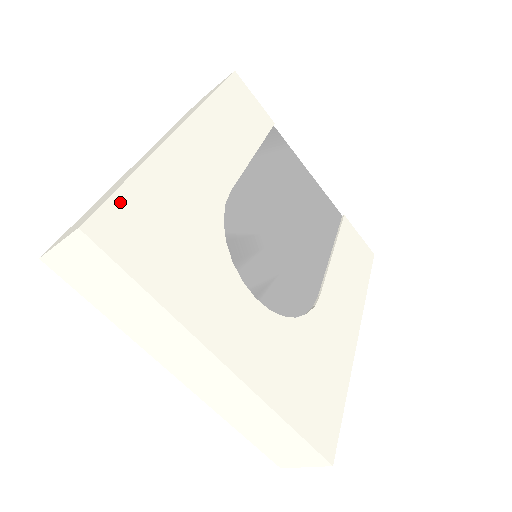
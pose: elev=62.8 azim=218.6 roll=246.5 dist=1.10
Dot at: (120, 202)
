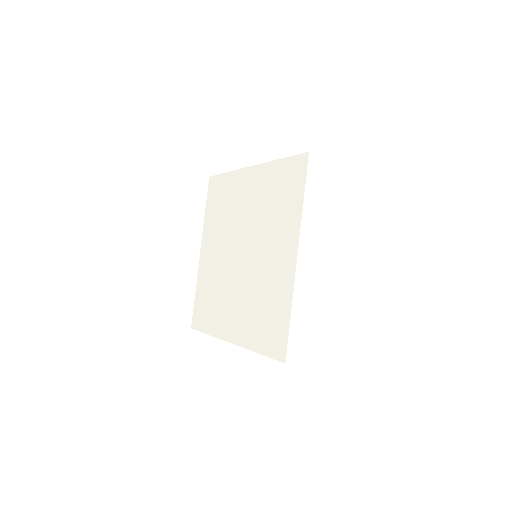
Dot at: occluded
